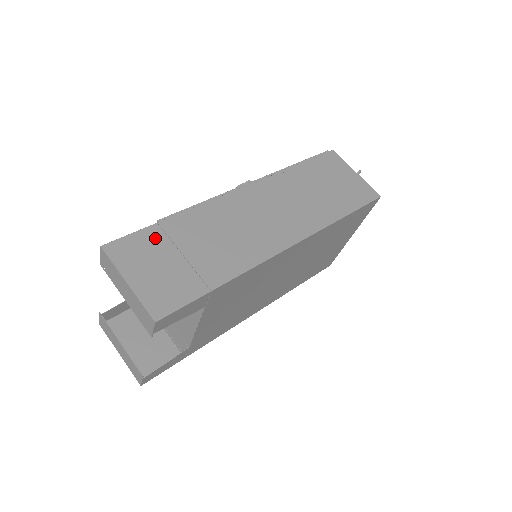
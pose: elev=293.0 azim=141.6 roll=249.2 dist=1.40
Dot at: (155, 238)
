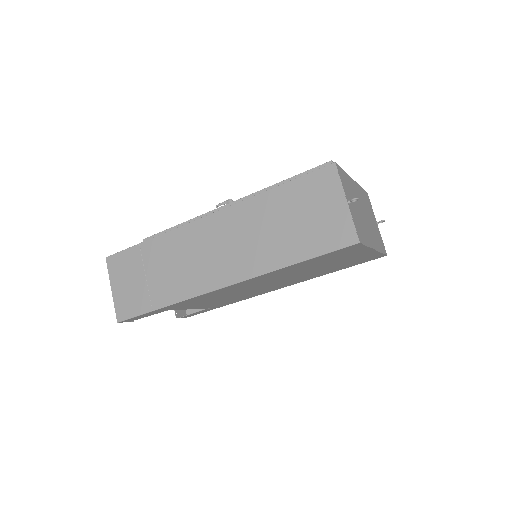
Dot at: (134, 257)
